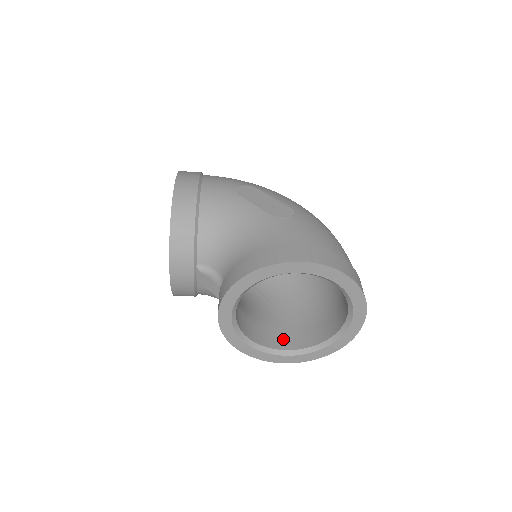
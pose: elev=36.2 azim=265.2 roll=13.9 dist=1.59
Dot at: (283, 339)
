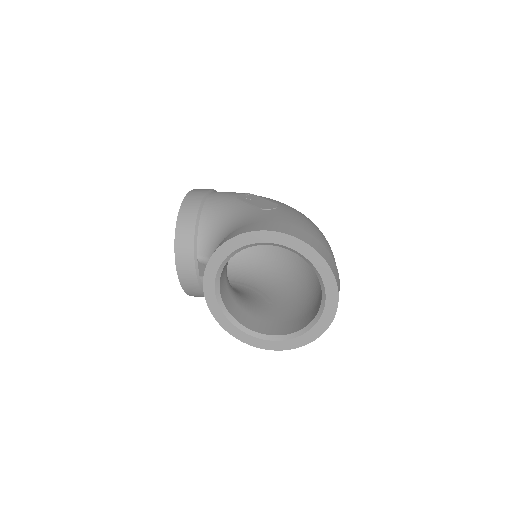
Dot at: (273, 327)
